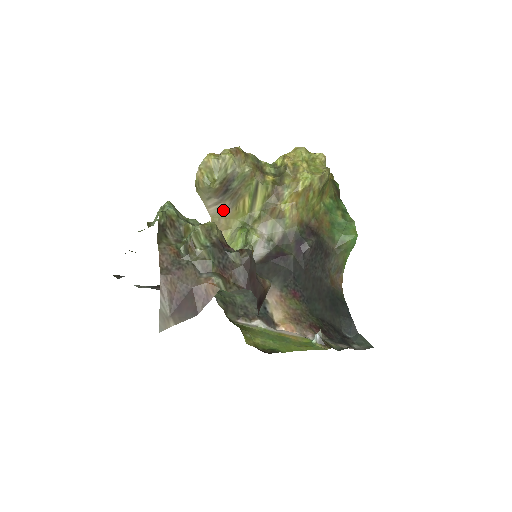
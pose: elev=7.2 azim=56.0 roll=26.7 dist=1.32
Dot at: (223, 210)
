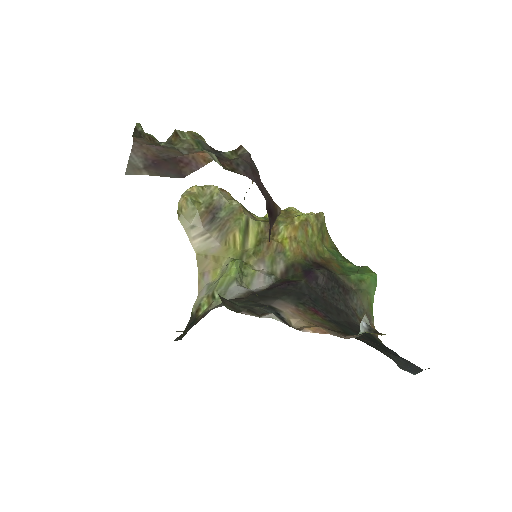
Dot at: (210, 244)
